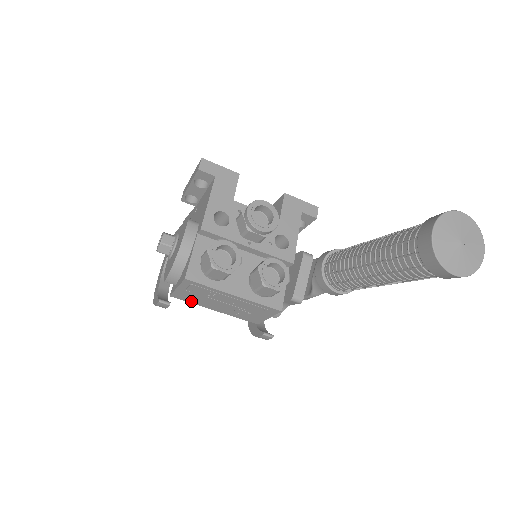
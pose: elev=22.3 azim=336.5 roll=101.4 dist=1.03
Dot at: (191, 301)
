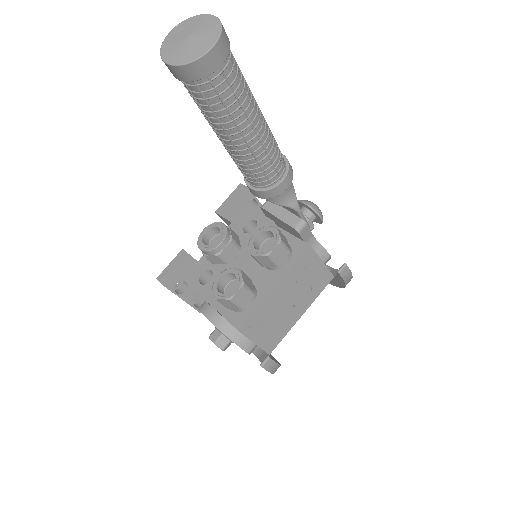
Dot at: (281, 336)
